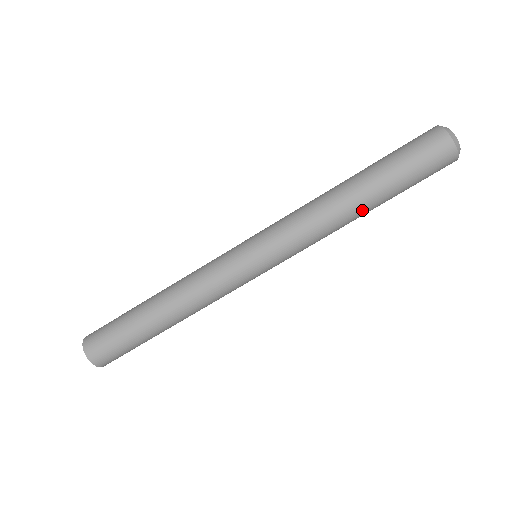
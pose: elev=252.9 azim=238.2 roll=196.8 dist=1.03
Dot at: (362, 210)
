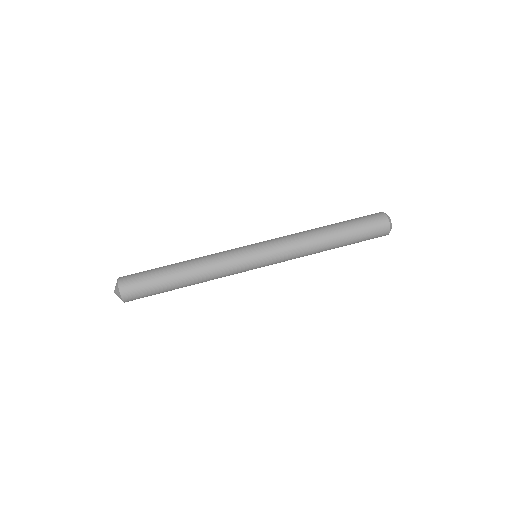
Dot at: (326, 231)
